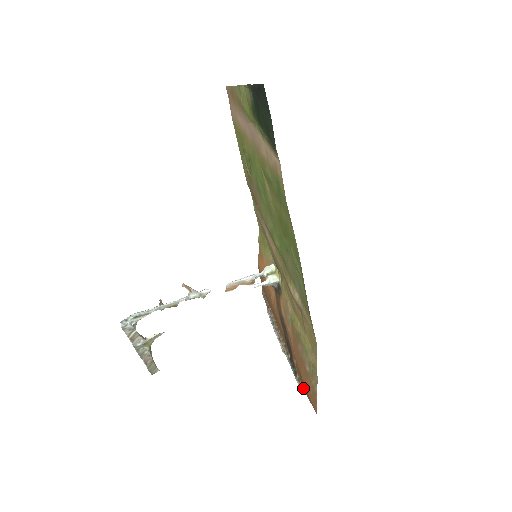
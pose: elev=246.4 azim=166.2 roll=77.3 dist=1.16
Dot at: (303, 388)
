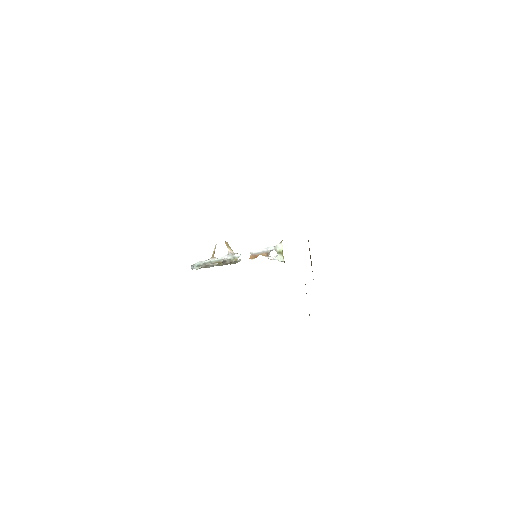
Dot at: occluded
